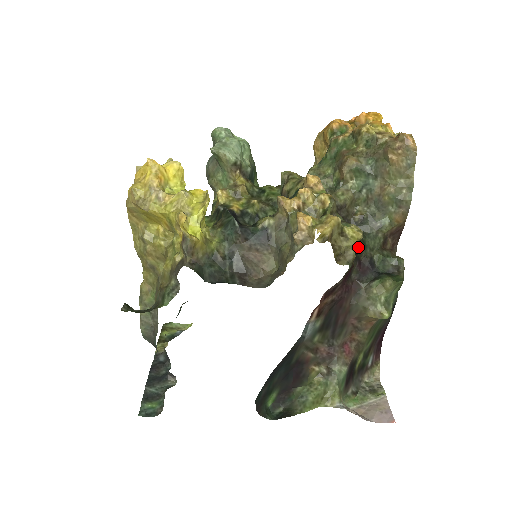
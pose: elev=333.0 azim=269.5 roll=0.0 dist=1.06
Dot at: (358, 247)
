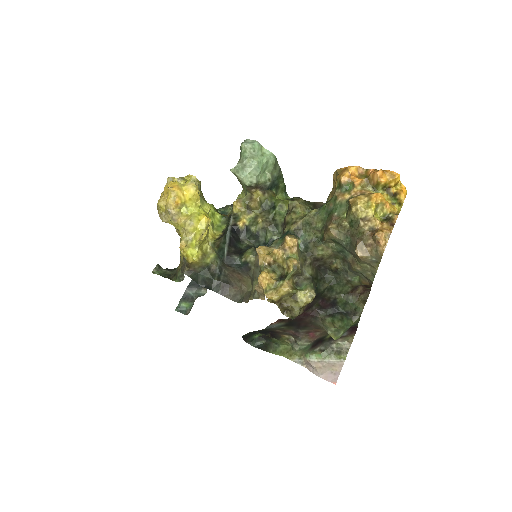
Dot at: (322, 292)
